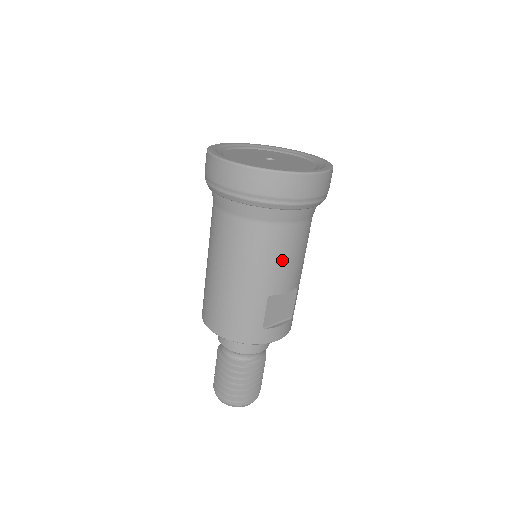
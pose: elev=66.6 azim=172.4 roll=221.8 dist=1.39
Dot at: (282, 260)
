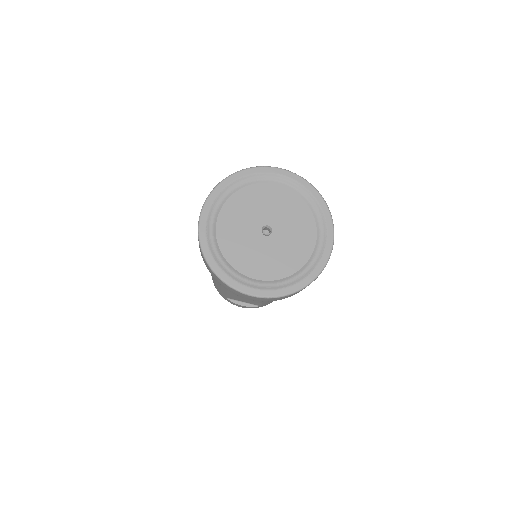
Dot at: occluded
